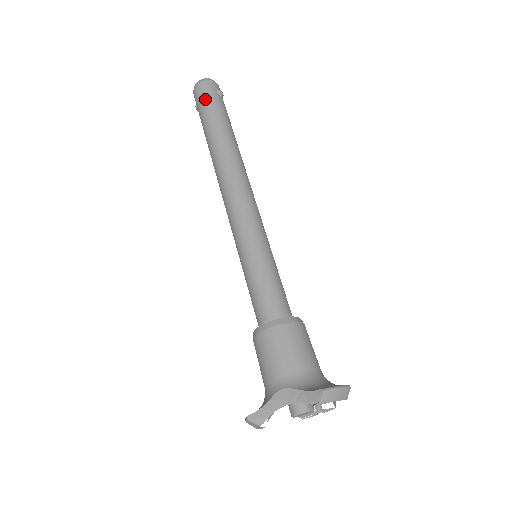
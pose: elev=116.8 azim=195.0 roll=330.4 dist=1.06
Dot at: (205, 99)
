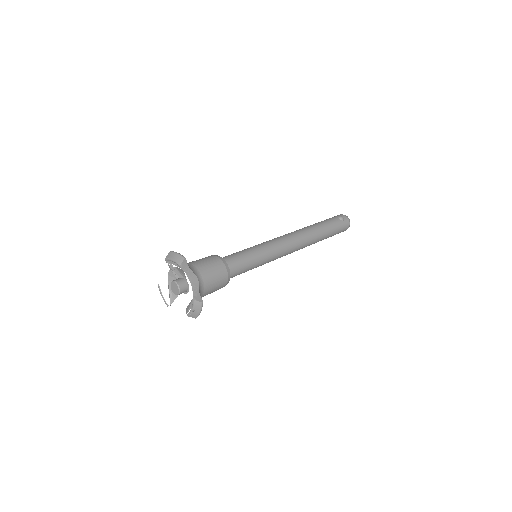
Dot at: occluded
